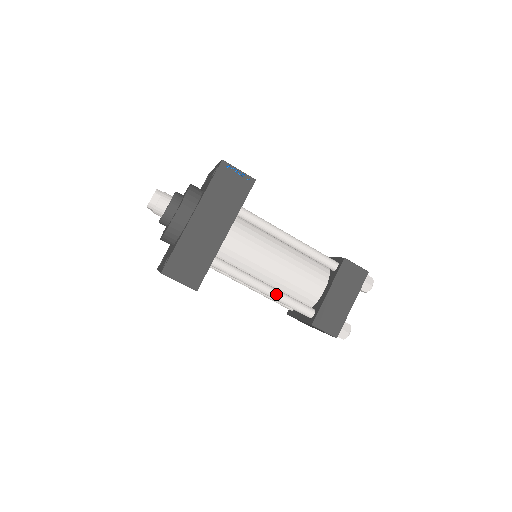
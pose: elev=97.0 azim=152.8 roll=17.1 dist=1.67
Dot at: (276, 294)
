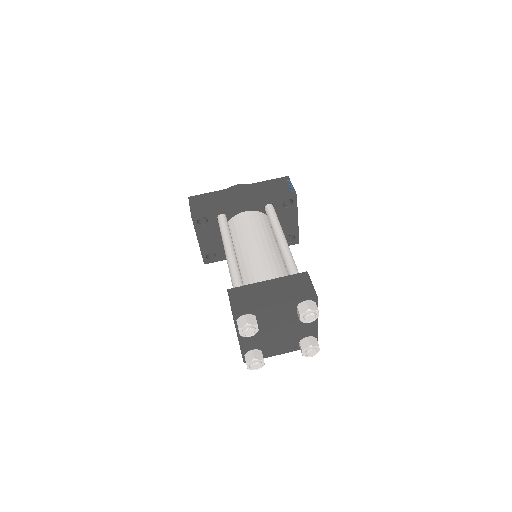
Dot at: (232, 258)
